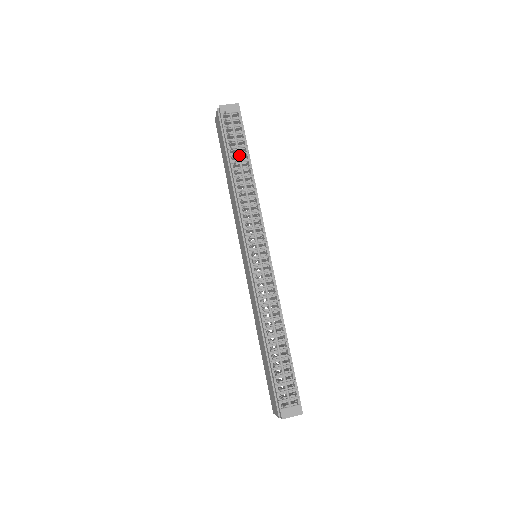
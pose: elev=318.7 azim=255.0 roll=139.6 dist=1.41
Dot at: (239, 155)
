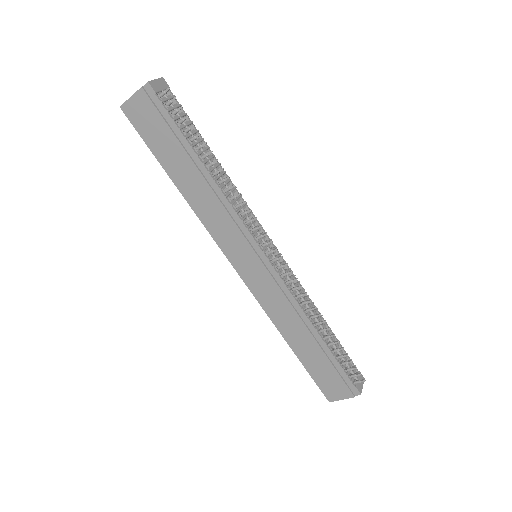
Dot at: (199, 143)
